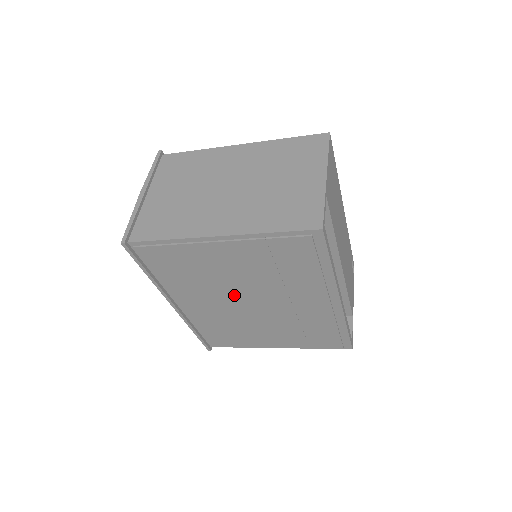
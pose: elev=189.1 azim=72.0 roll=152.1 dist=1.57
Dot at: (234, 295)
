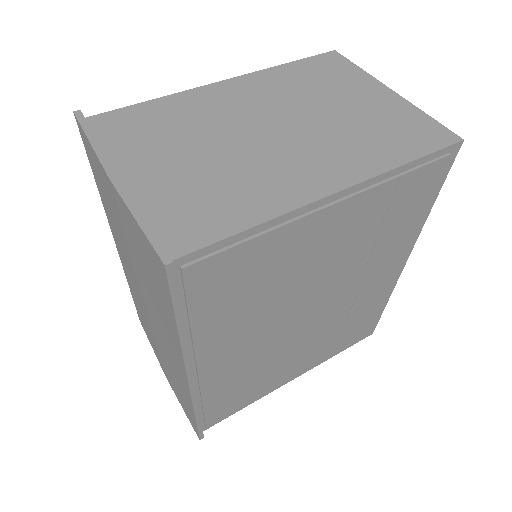
Dot at: (295, 309)
